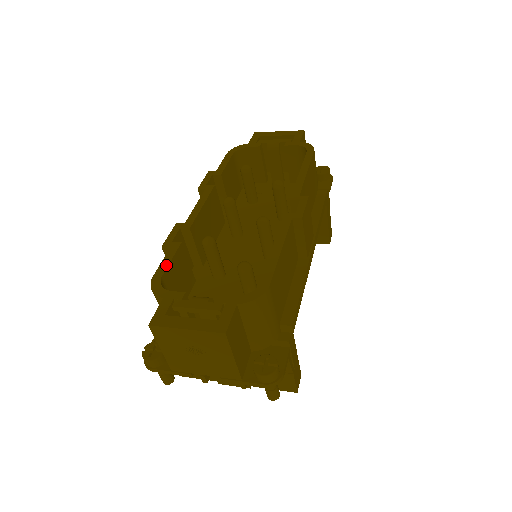
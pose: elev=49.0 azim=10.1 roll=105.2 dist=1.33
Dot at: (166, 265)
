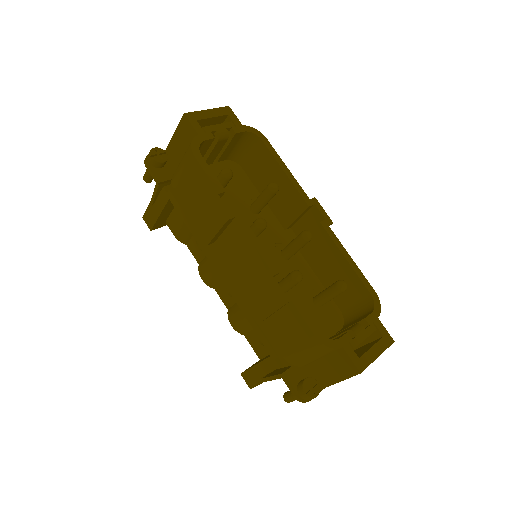
Dot at: (311, 319)
